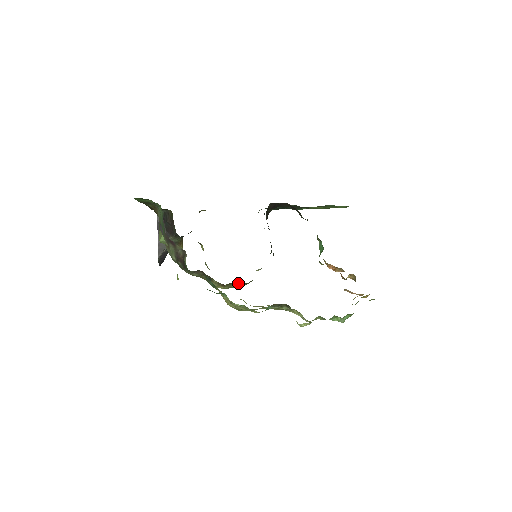
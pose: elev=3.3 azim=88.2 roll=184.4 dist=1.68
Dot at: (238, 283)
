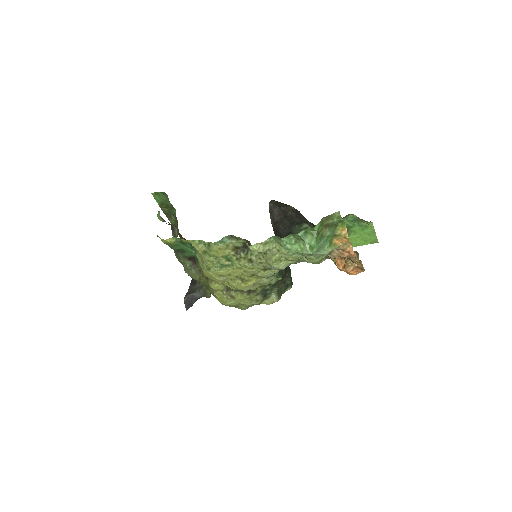
Dot at: occluded
